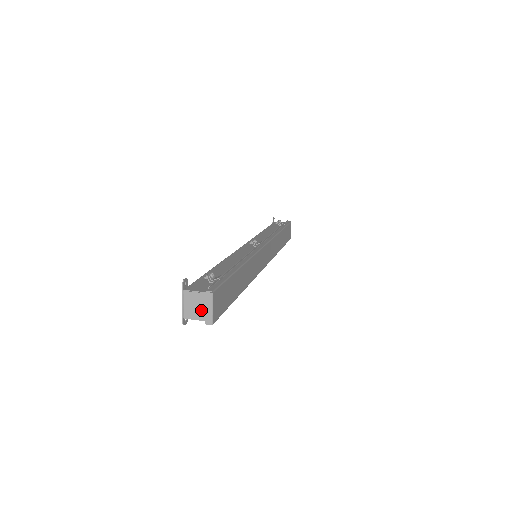
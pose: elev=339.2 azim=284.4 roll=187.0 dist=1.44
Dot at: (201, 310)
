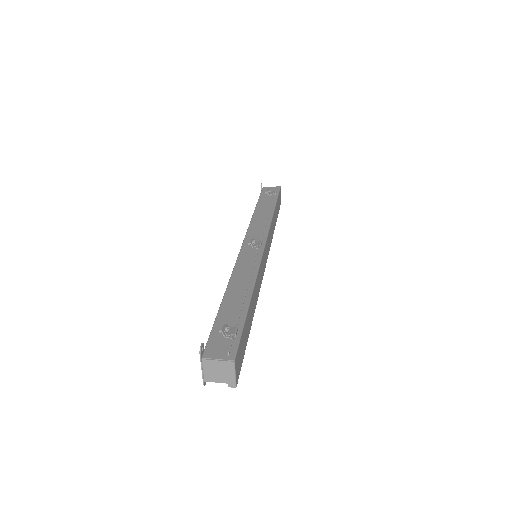
Dot at: (223, 375)
